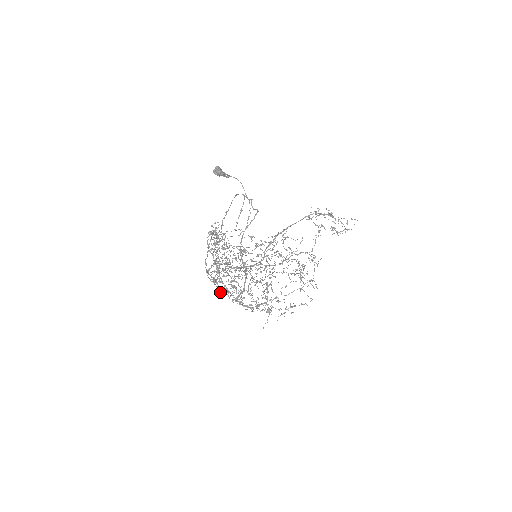
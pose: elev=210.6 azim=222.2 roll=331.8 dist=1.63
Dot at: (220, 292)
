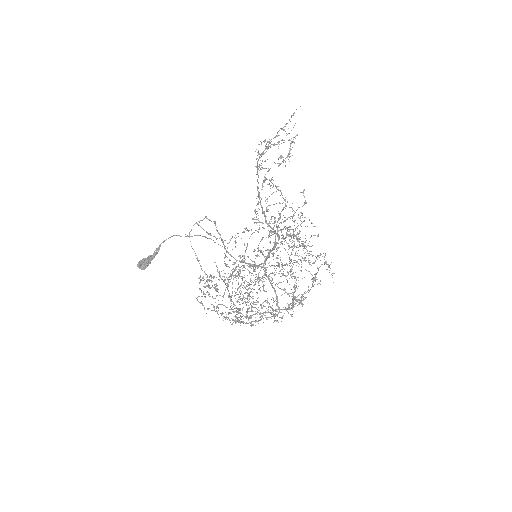
Dot at: (260, 320)
